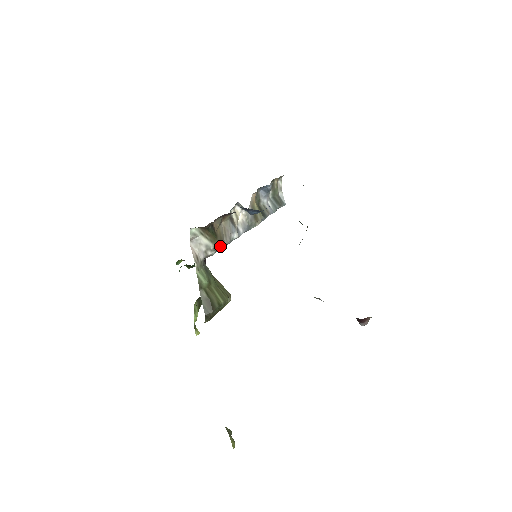
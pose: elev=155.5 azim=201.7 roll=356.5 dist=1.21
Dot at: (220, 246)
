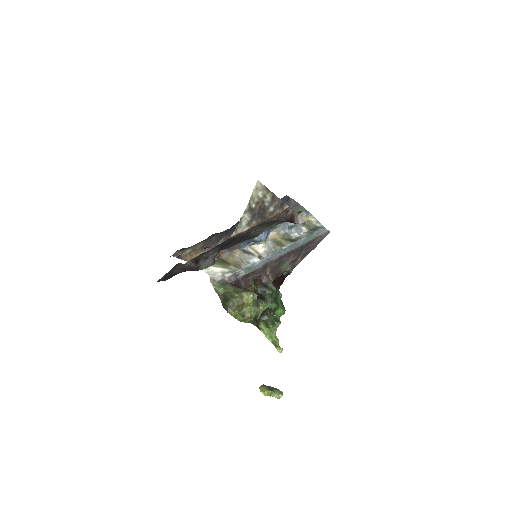
Dot at: (237, 269)
